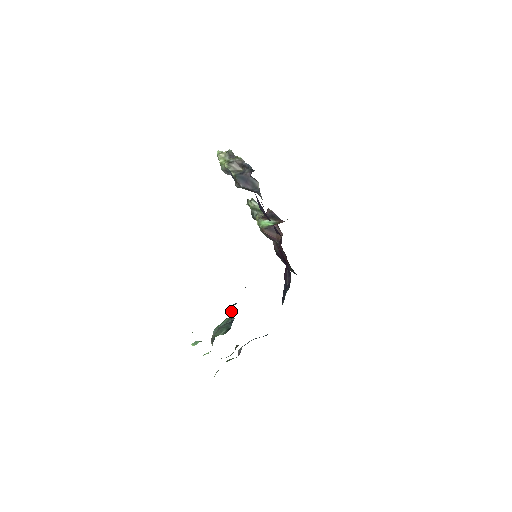
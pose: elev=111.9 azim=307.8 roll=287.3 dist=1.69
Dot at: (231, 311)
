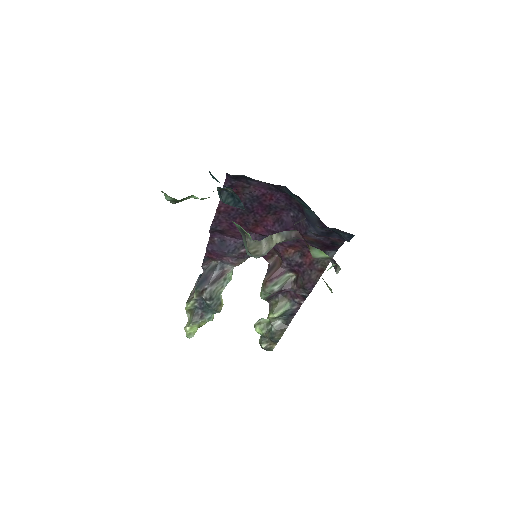
Dot at: (219, 192)
